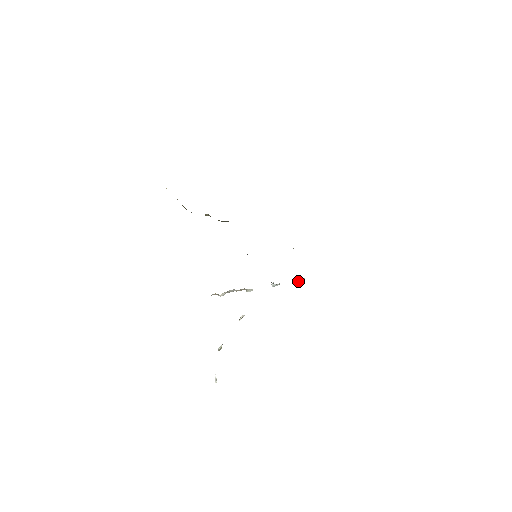
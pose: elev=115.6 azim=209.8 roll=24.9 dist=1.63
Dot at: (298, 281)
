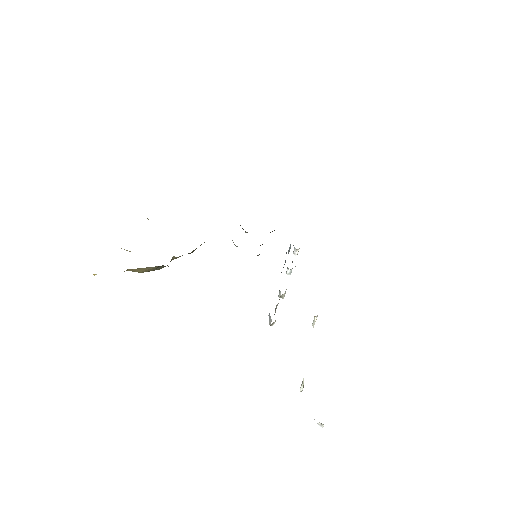
Dot at: (297, 252)
